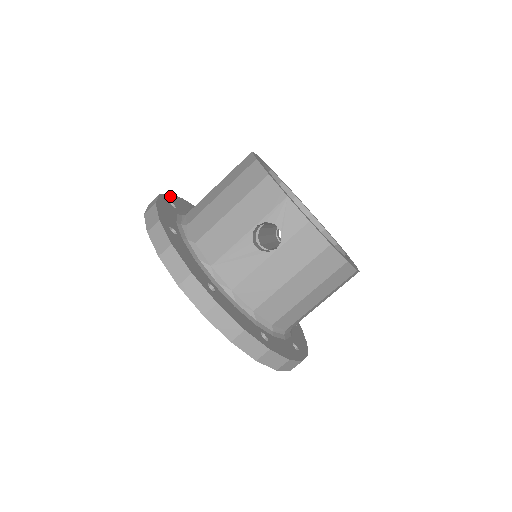
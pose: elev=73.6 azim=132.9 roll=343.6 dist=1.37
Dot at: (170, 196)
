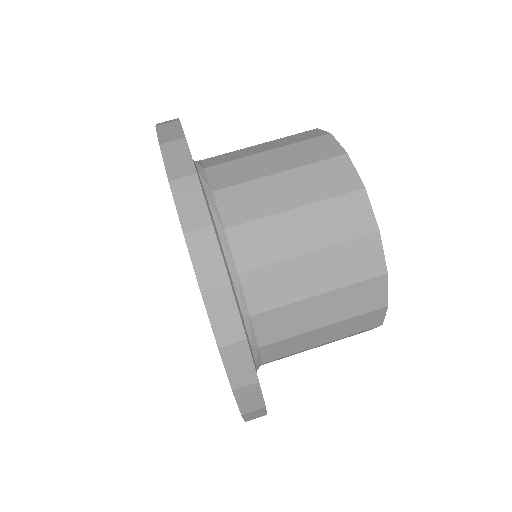
Dot at: occluded
